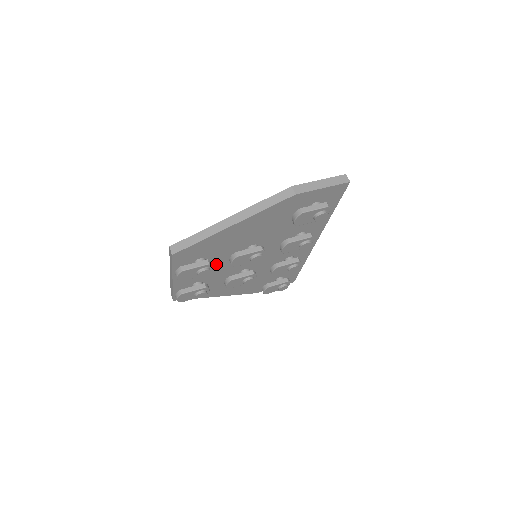
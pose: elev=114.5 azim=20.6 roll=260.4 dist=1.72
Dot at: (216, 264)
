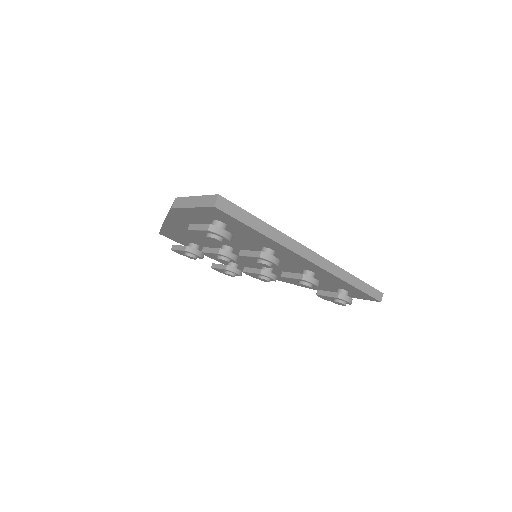
Dot at: occluded
